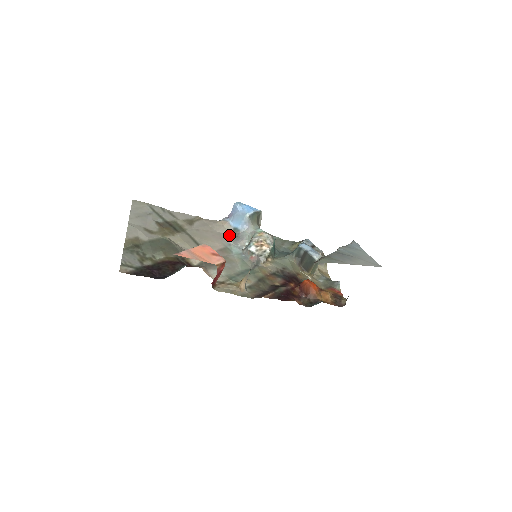
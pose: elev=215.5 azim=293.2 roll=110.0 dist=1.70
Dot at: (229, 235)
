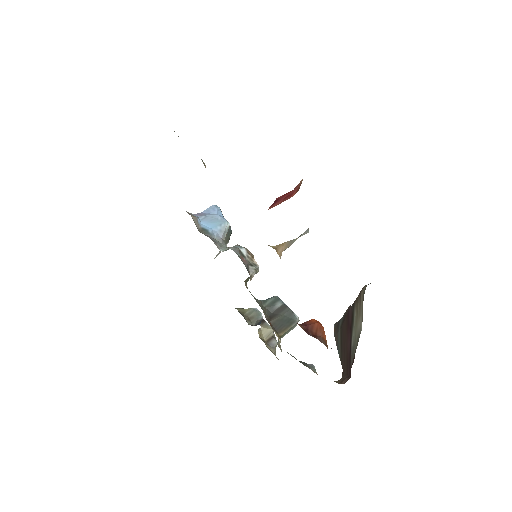
Dot at: occluded
